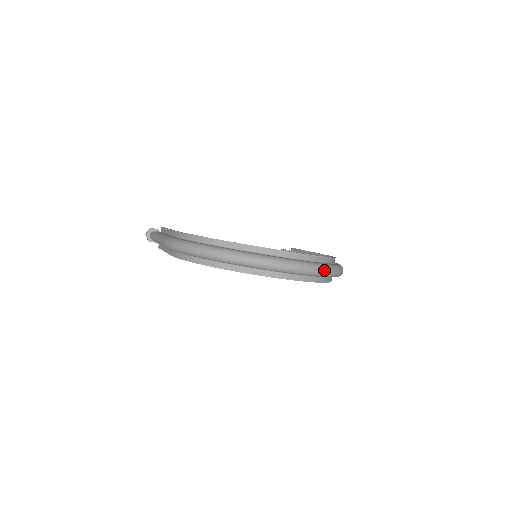
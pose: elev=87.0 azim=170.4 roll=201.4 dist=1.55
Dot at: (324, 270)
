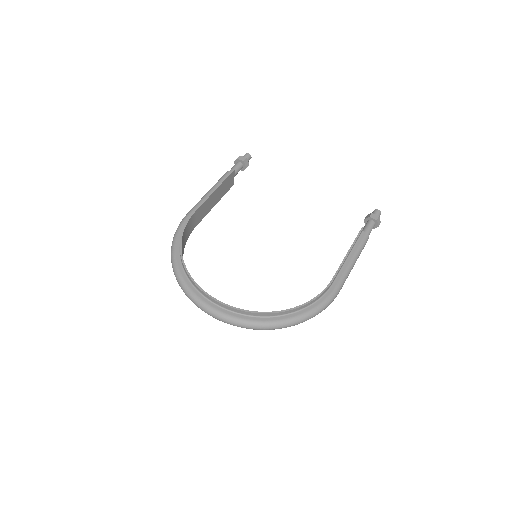
Dot at: (248, 327)
